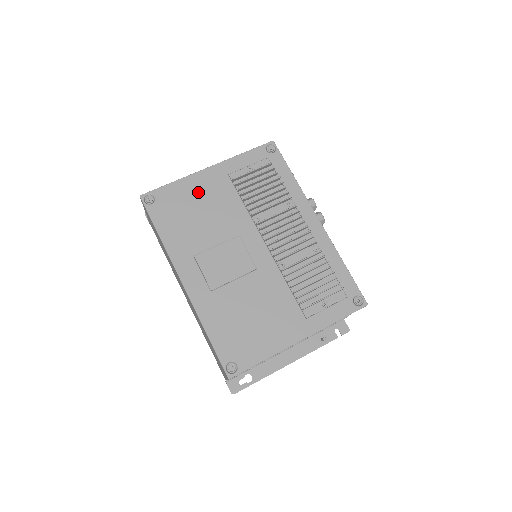
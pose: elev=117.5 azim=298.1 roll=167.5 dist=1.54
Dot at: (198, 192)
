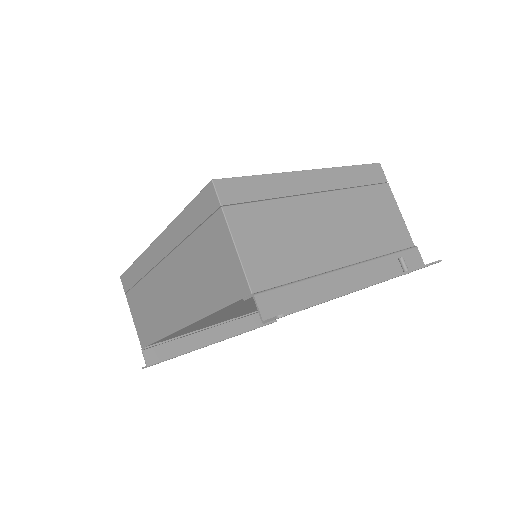
Dot at: occluded
